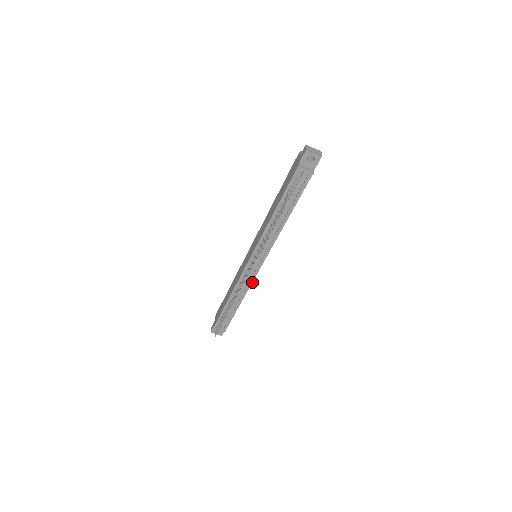
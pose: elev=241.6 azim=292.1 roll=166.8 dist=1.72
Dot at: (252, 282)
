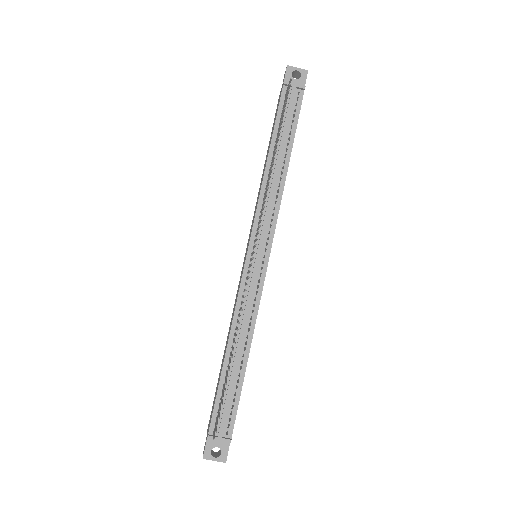
Dot at: (259, 300)
